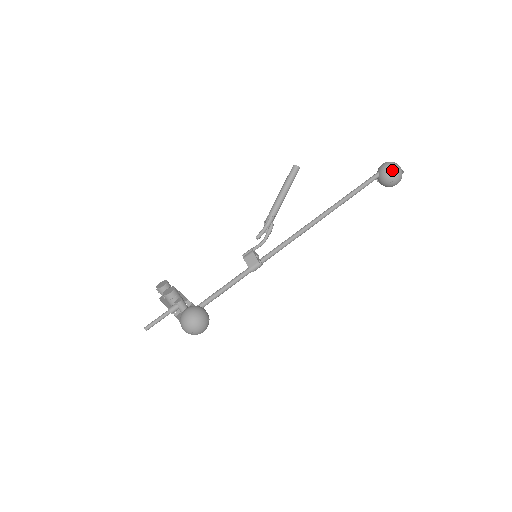
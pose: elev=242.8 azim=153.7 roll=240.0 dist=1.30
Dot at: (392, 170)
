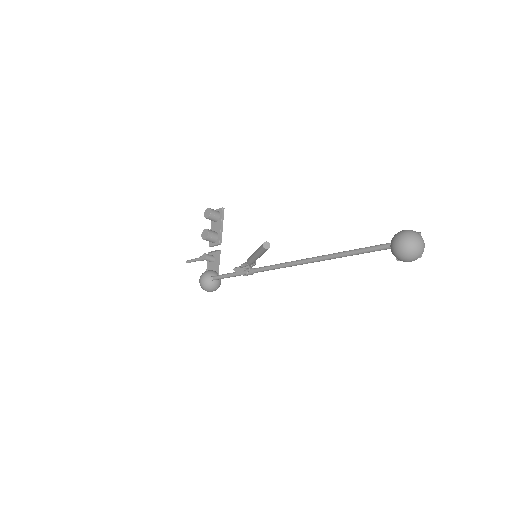
Dot at: (399, 256)
